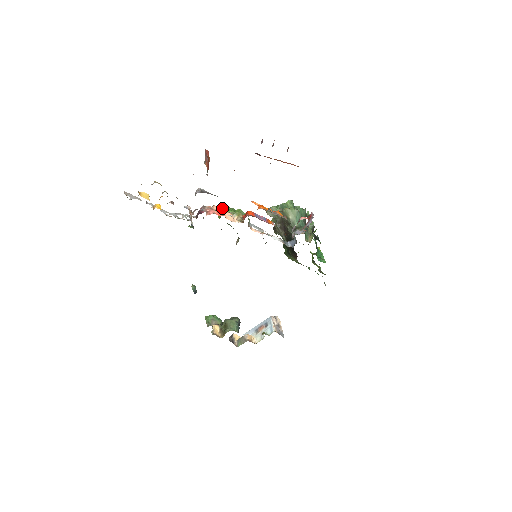
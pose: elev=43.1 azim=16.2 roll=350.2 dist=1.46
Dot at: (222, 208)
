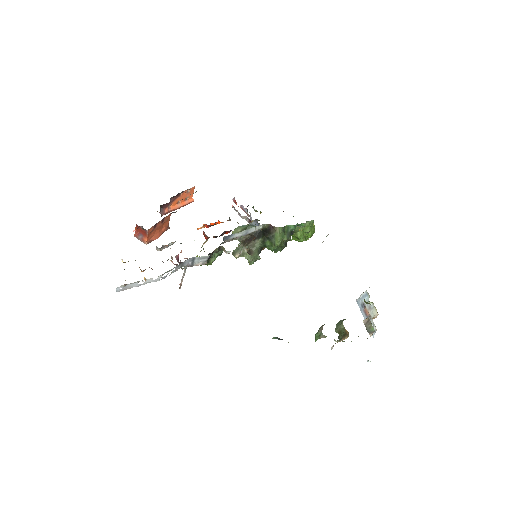
Dot at: occluded
